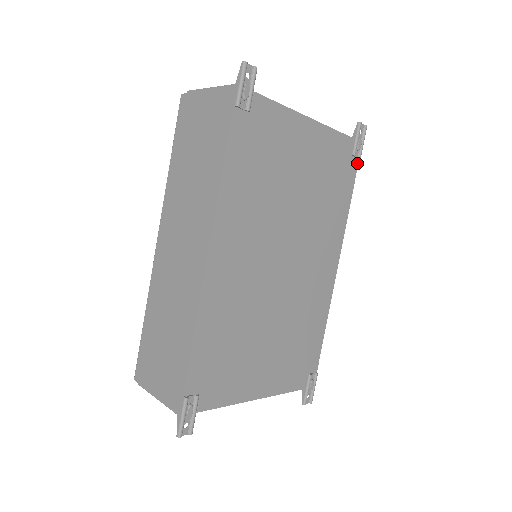
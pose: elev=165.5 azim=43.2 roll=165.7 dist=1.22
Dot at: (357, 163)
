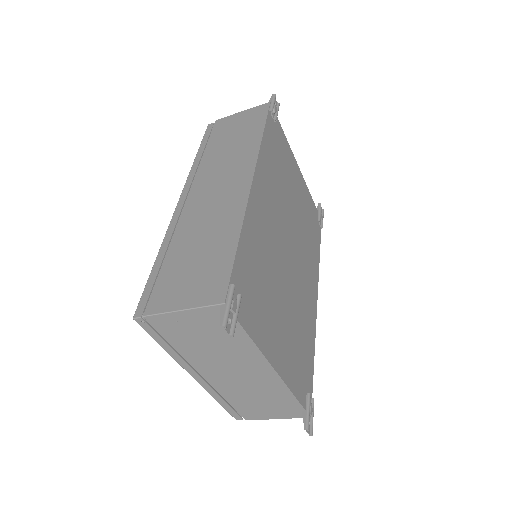
Dot at: (320, 231)
